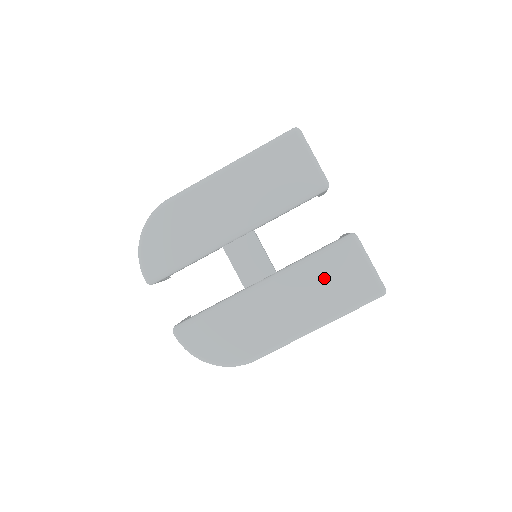
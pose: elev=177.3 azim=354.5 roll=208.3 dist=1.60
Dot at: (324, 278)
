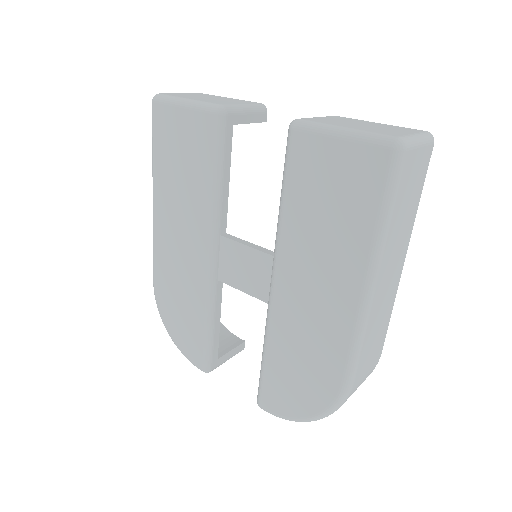
Dot at: (314, 212)
